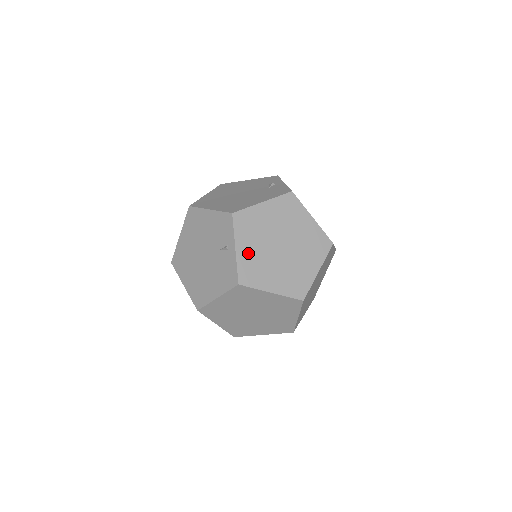
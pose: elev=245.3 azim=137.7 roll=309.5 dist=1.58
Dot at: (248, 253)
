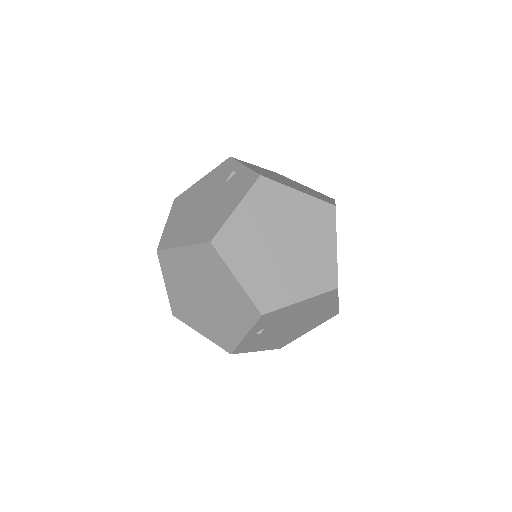
Dot at: (258, 171)
